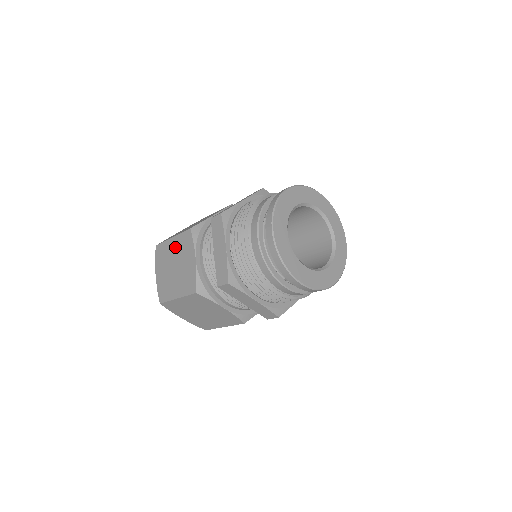
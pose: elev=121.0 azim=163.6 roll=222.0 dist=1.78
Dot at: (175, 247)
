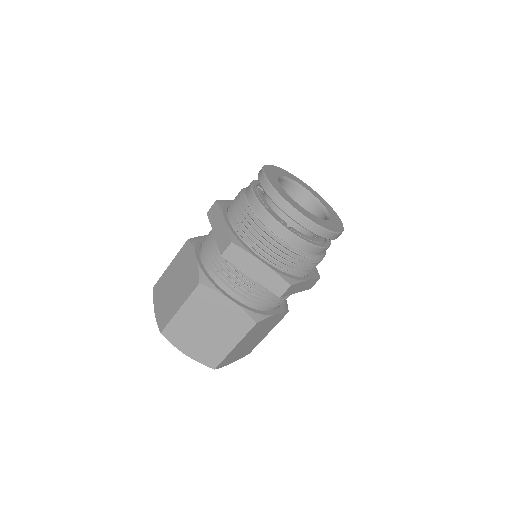
Dot at: (174, 268)
